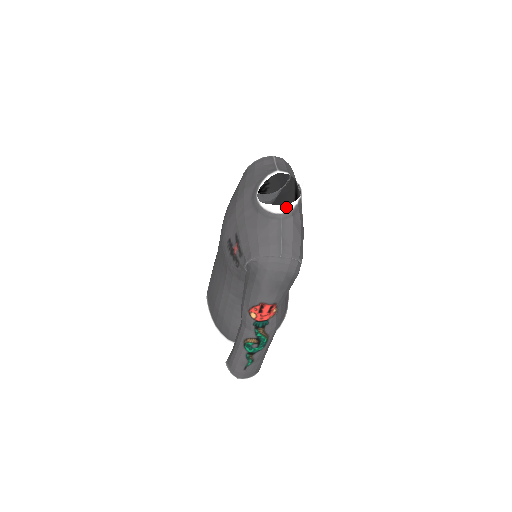
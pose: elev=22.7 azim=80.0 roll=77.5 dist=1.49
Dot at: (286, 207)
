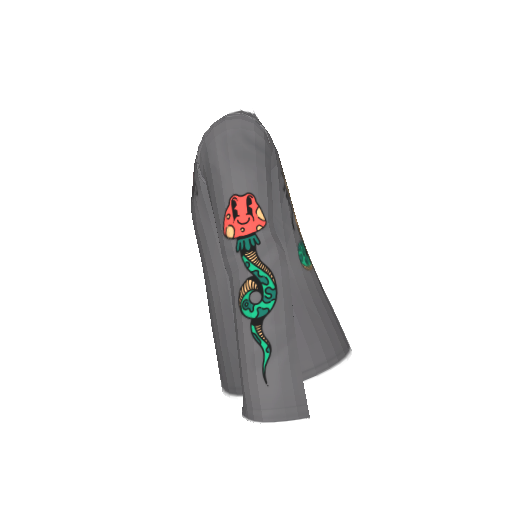
Dot at: (234, 111)
